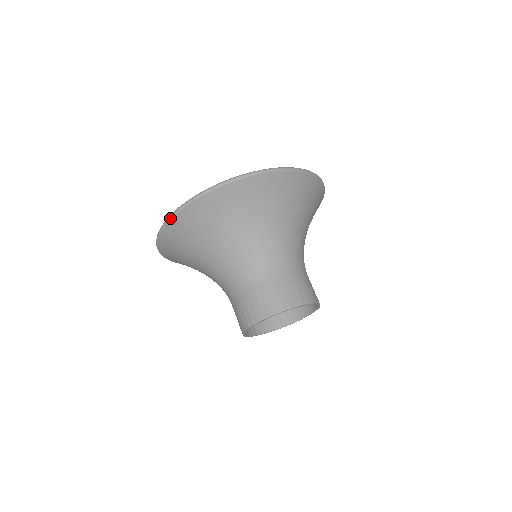
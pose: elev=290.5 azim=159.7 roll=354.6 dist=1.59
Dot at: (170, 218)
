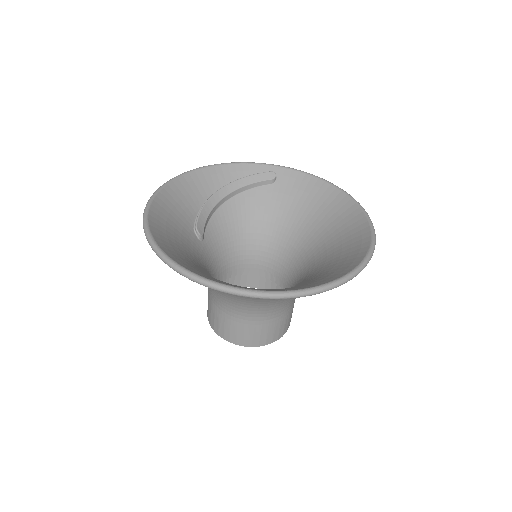
Dot at: (147, 240)
